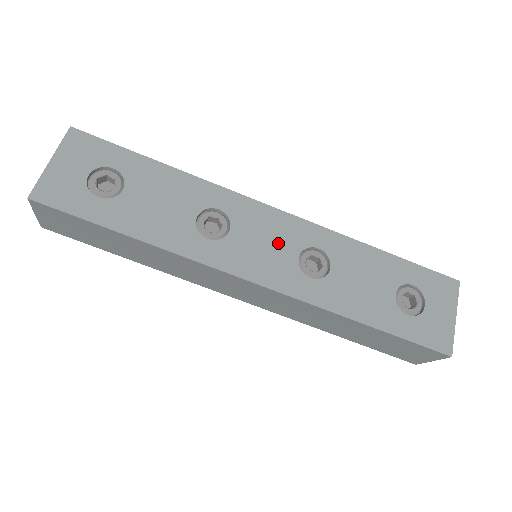
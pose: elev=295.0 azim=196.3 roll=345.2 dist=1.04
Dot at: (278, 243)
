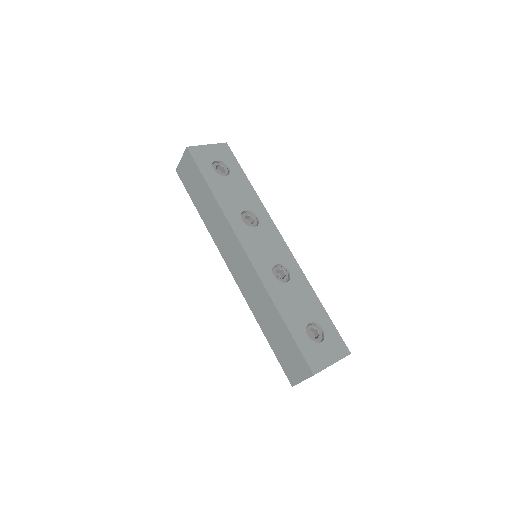
Dot at: (272, 251)
